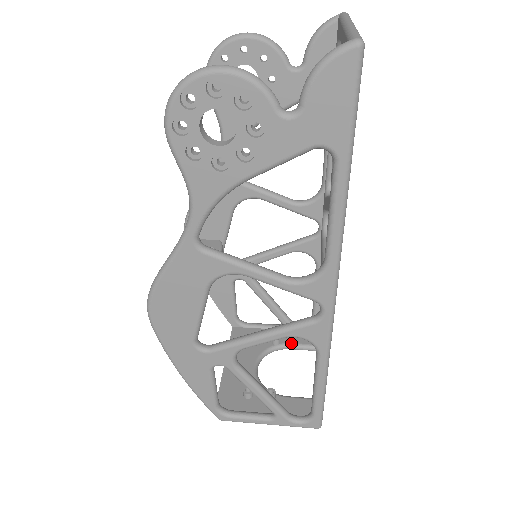
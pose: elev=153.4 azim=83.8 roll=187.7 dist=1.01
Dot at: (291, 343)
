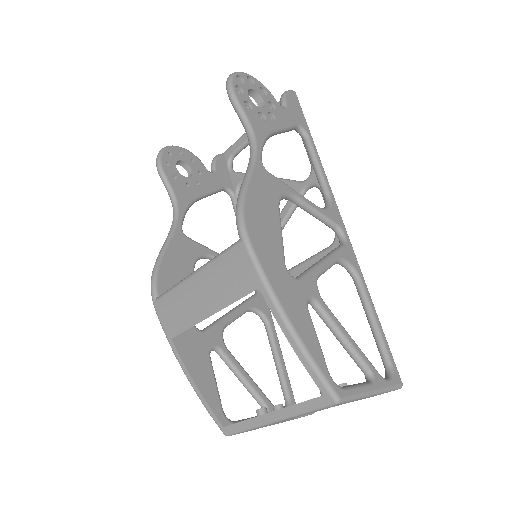
Dot at: occluded
